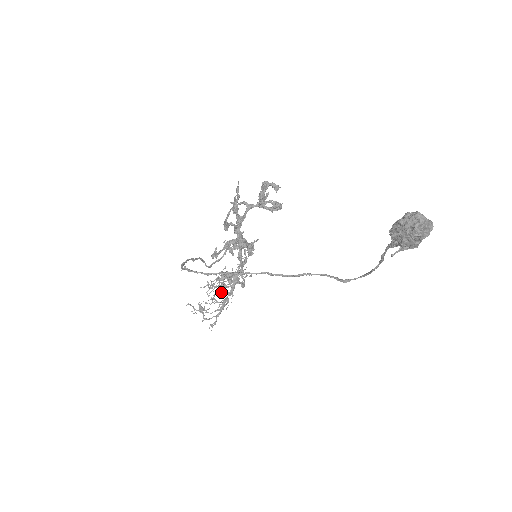
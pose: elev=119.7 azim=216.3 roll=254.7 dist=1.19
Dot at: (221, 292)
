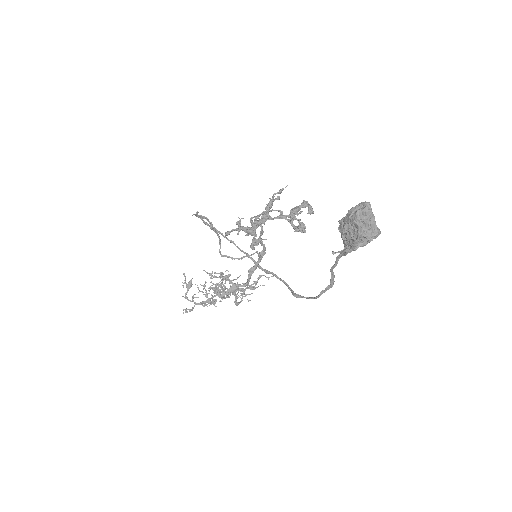
Dot at: (216, 289)
